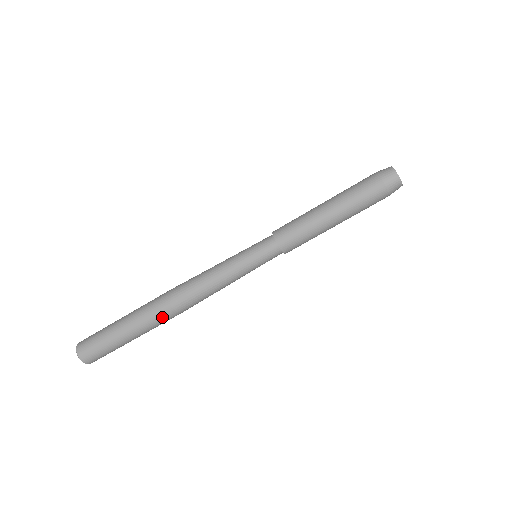
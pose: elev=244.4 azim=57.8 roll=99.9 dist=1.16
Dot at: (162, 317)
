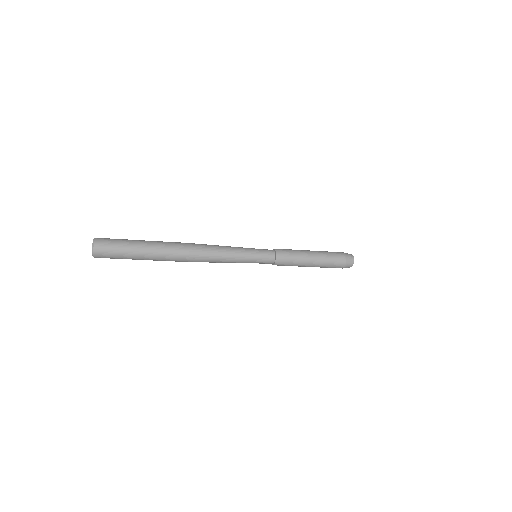
Dot at: (176, 261)
